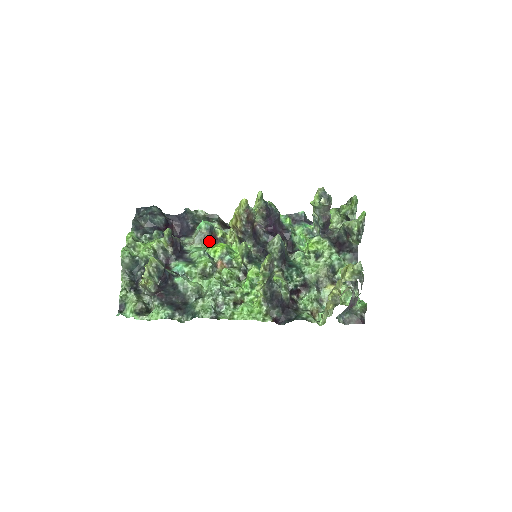
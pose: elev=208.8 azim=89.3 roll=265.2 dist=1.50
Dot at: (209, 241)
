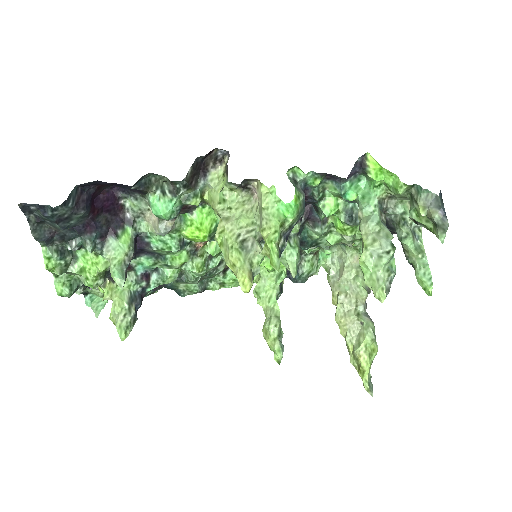
Dot at: occluded
